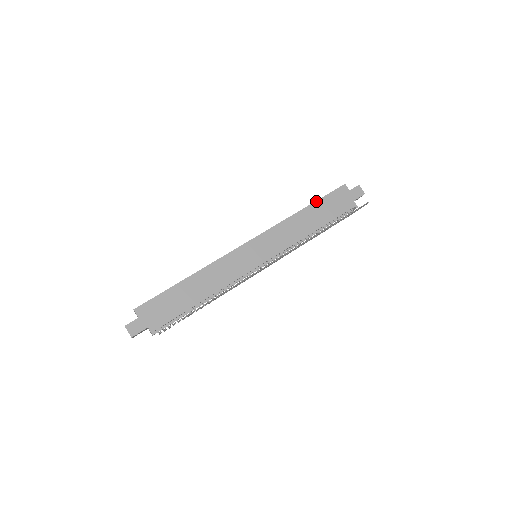
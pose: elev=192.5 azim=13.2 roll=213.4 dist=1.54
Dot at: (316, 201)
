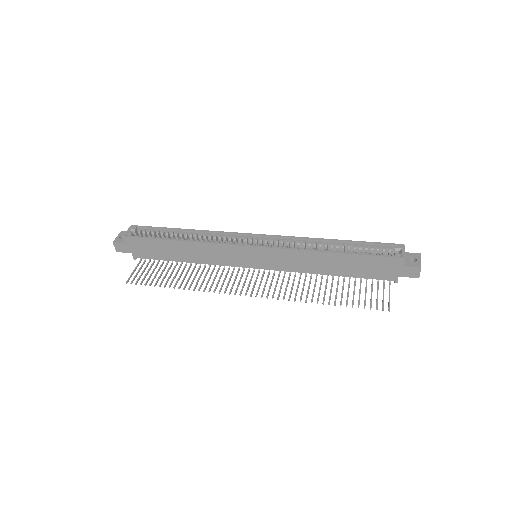
Dot at: (353, 254)
